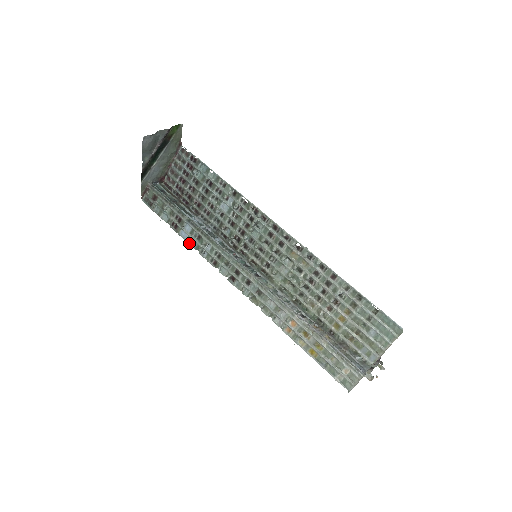
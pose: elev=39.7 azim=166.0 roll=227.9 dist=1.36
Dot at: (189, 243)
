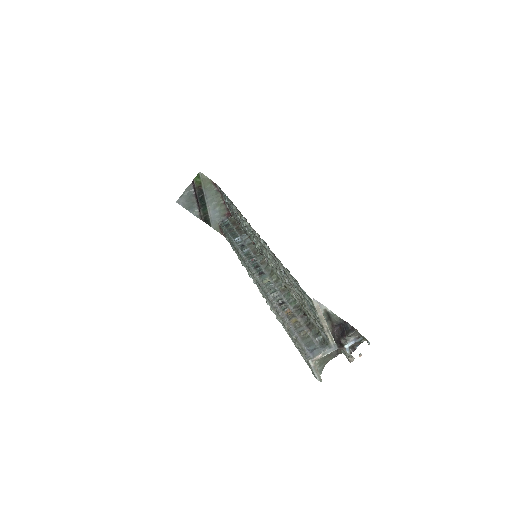
Dot at: occluded
